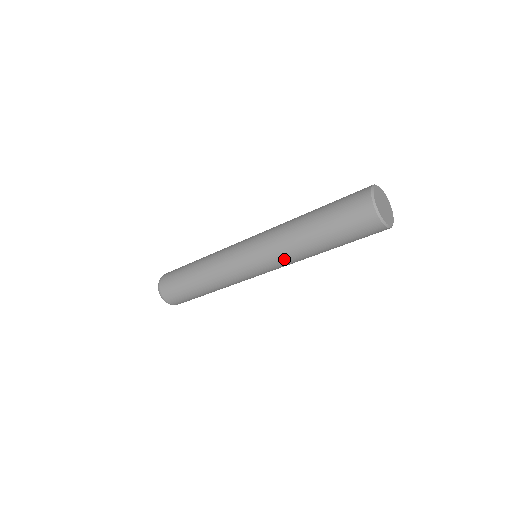
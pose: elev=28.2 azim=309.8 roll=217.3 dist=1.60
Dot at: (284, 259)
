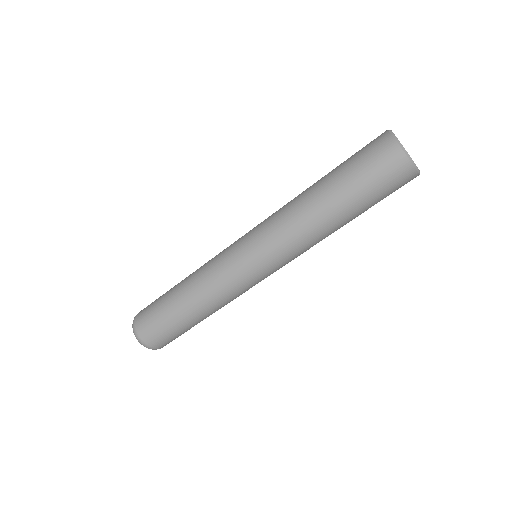
Dot at: (288, 235)
